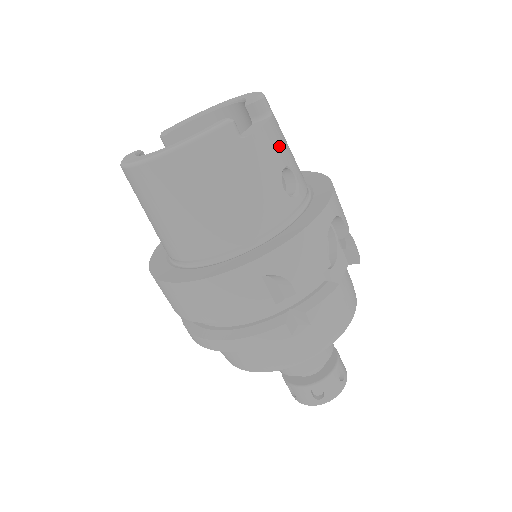
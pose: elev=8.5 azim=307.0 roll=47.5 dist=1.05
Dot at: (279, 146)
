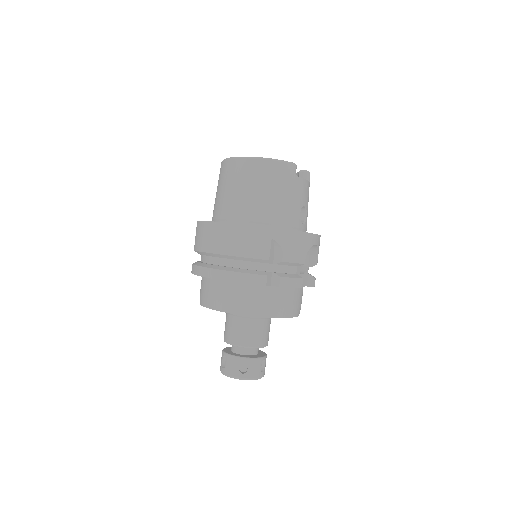
Dot at: (307, 195)
